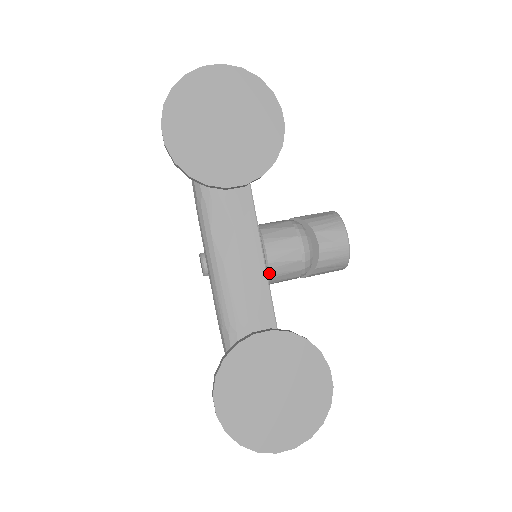
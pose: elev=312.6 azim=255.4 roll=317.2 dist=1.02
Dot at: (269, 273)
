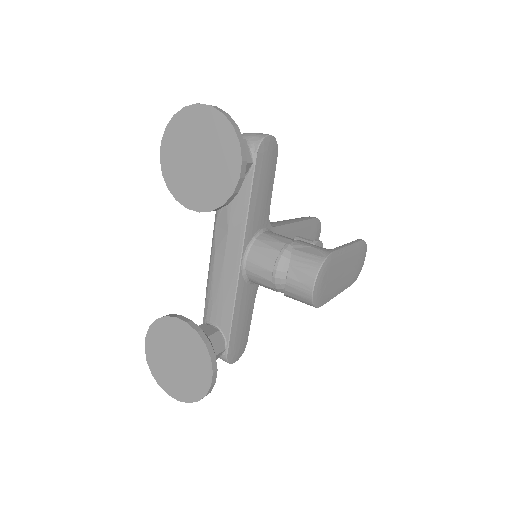
Dot at: (247, 276)
